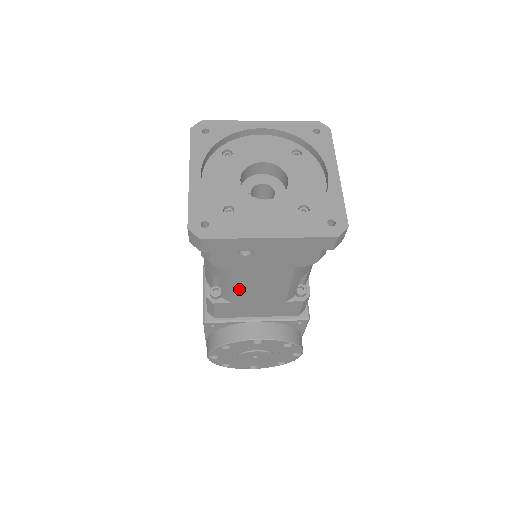
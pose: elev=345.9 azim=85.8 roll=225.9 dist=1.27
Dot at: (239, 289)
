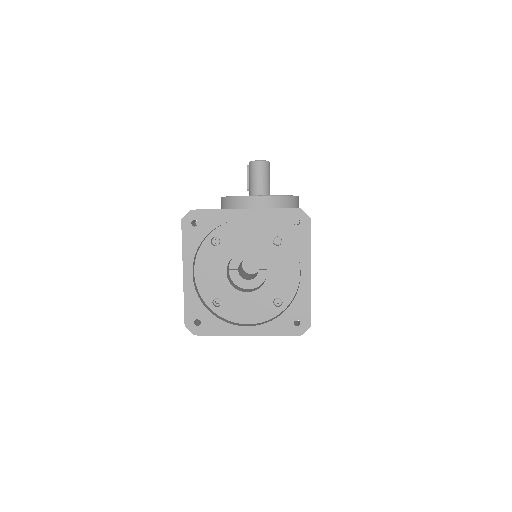
Dot at: occluded
